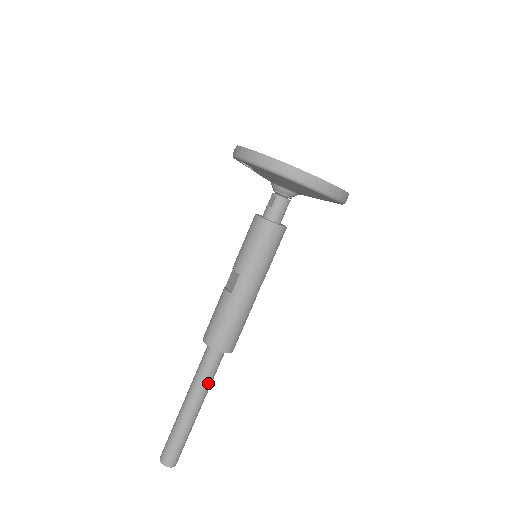
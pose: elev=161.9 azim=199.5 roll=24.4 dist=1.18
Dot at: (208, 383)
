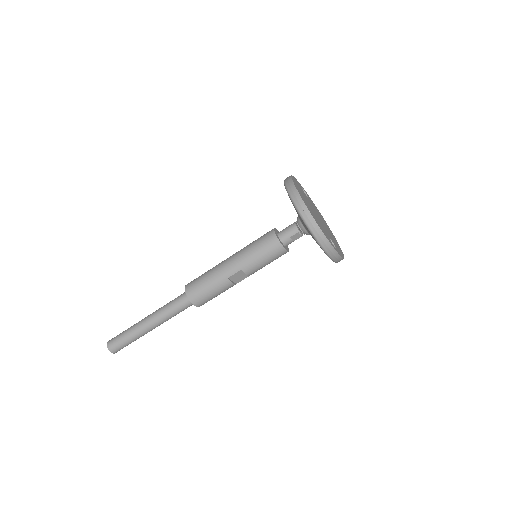
Dot at: (166, 310)
